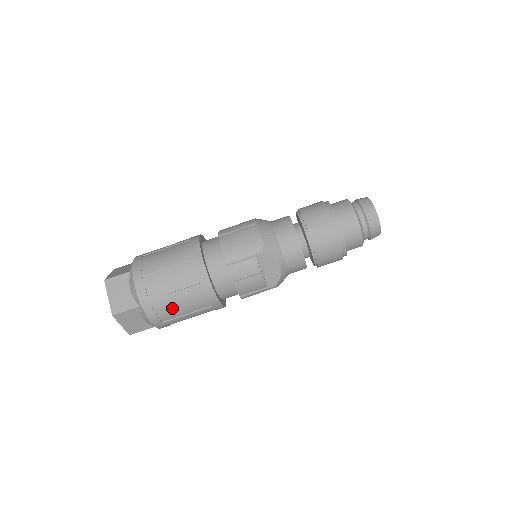
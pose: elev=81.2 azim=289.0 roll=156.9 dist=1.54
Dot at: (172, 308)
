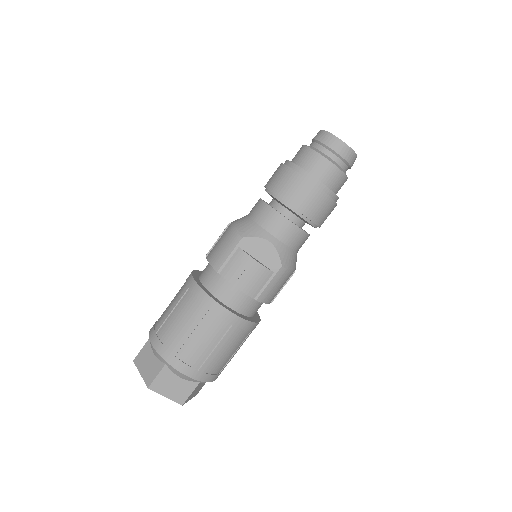
Dot at: (195, 348)
